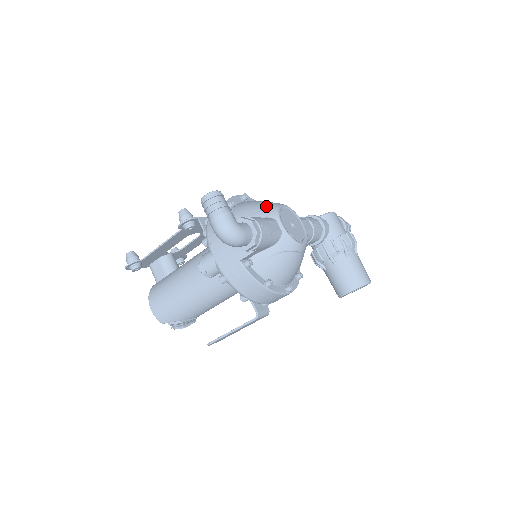
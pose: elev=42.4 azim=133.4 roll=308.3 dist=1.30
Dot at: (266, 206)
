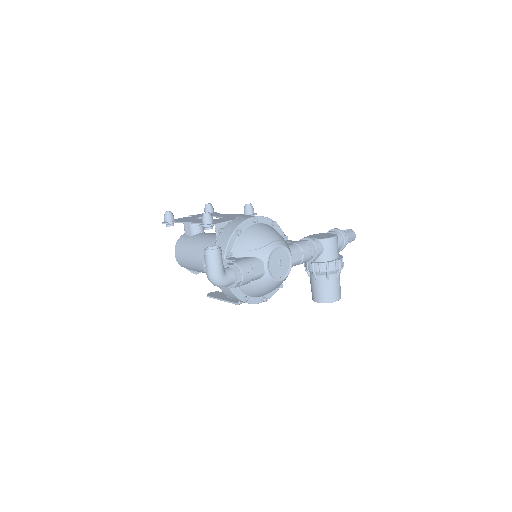
Dot at: (263, 245)
